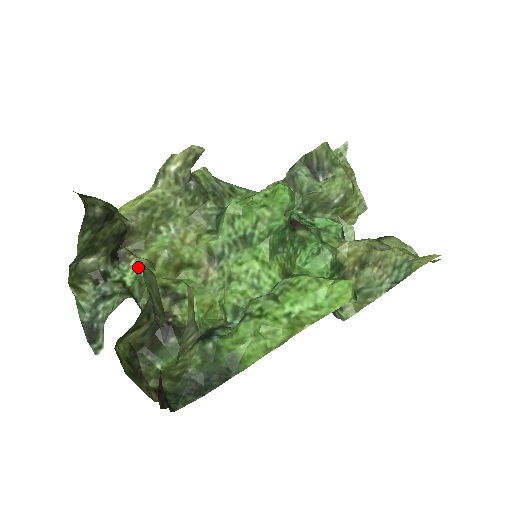
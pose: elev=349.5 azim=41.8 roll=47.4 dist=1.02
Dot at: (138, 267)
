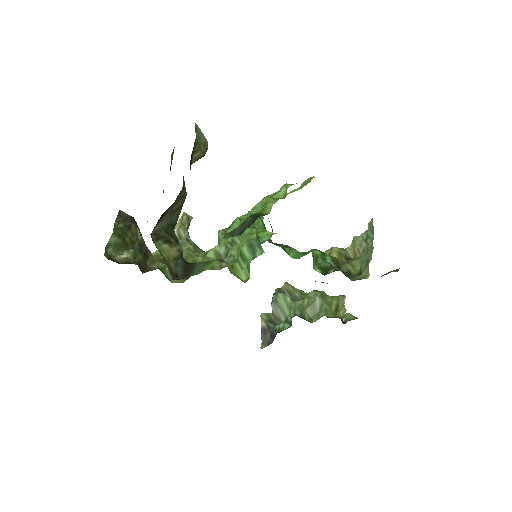
Dot at: (161, 266)
